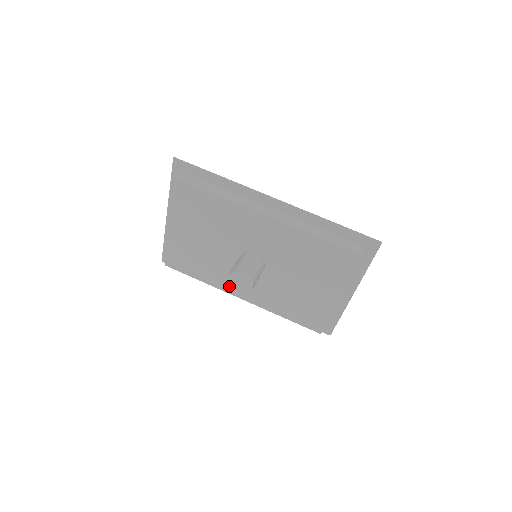
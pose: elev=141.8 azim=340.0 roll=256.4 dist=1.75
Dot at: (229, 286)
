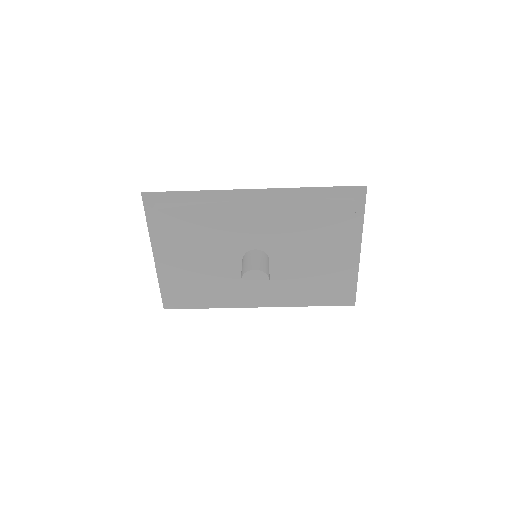
Dot at: (241, 299)
